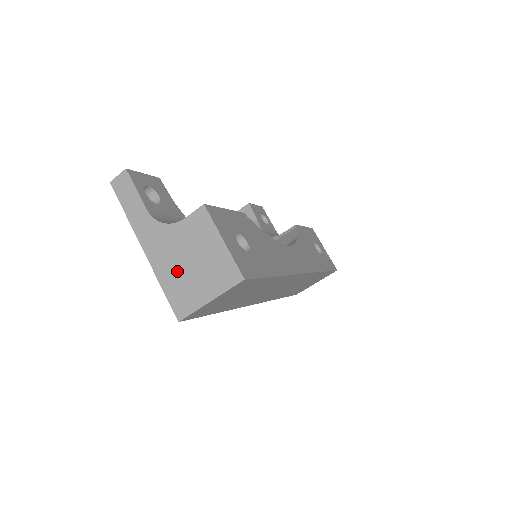
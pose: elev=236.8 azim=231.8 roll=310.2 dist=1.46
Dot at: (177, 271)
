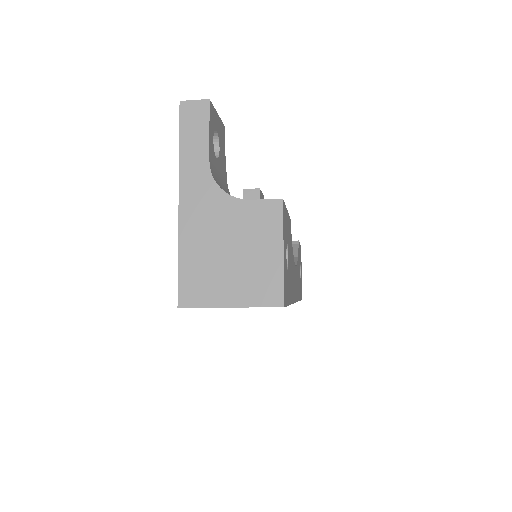
Dot at: (208, 251)
